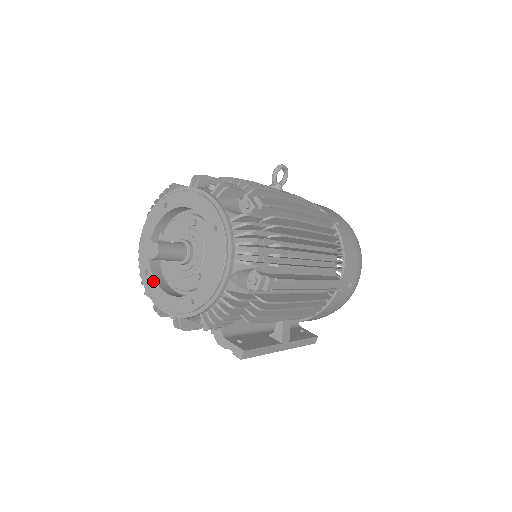
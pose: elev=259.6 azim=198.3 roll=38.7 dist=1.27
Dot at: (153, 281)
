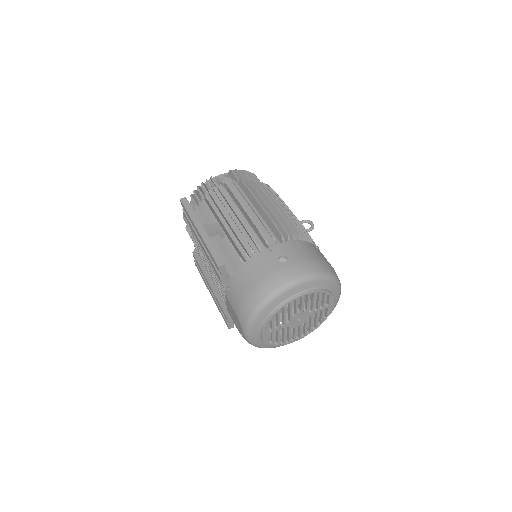
Dot at: occluded
